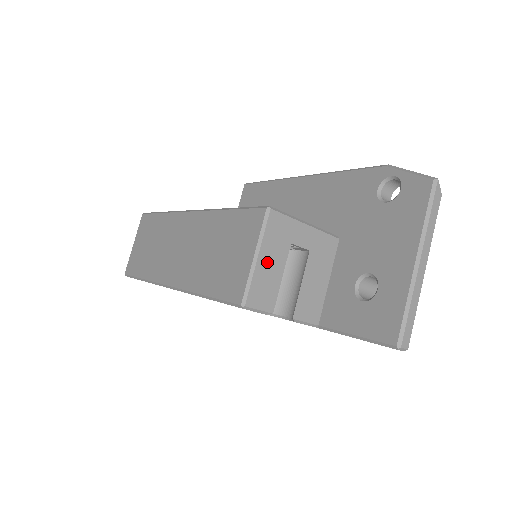
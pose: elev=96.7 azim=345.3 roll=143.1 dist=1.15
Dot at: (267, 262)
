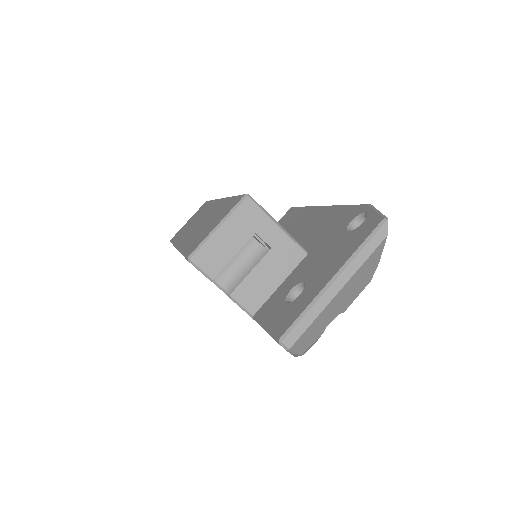
Dot at: (226, 236)
